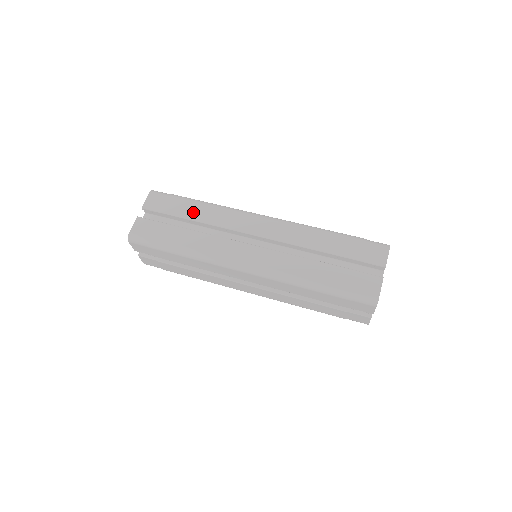
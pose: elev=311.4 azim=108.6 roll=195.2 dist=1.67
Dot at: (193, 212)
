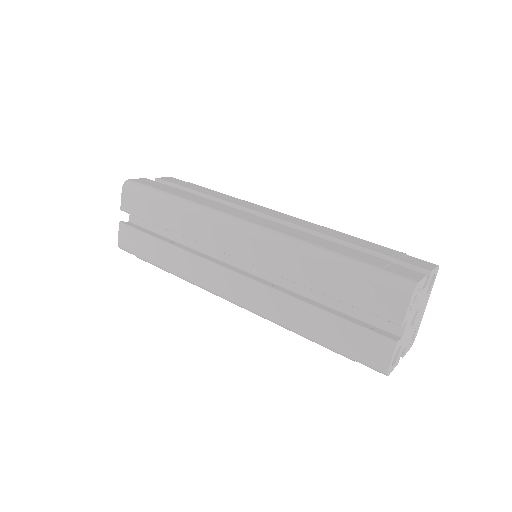
Dot at: (208, 192)
